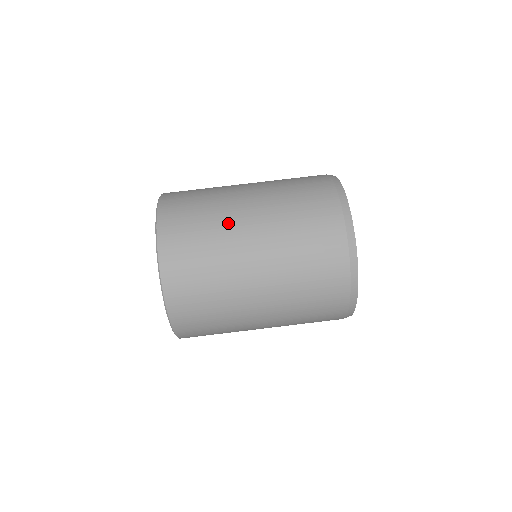
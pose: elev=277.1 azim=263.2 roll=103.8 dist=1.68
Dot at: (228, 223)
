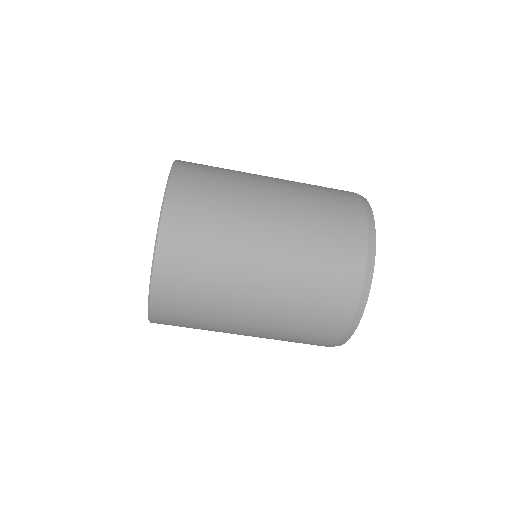
Dot at: (240, 252)
